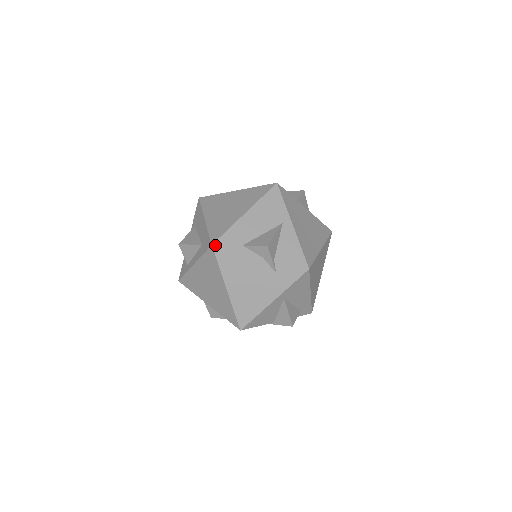
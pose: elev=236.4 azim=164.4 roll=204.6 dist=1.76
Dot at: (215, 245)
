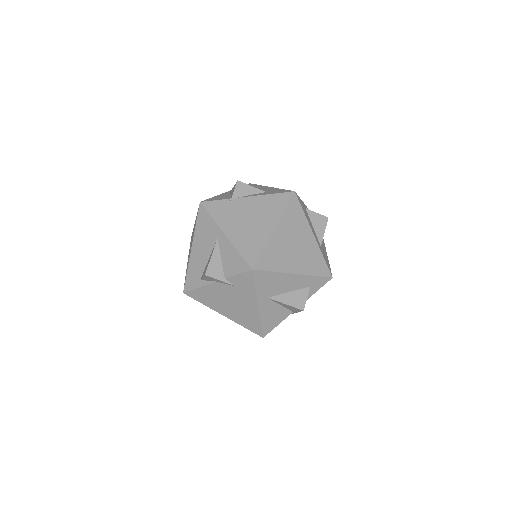
Dot at: (185, 292)
